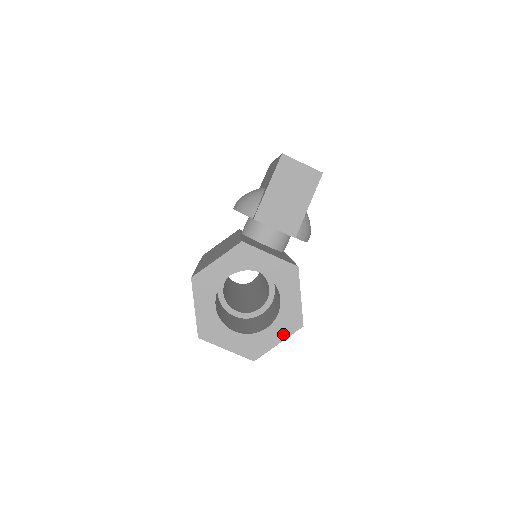
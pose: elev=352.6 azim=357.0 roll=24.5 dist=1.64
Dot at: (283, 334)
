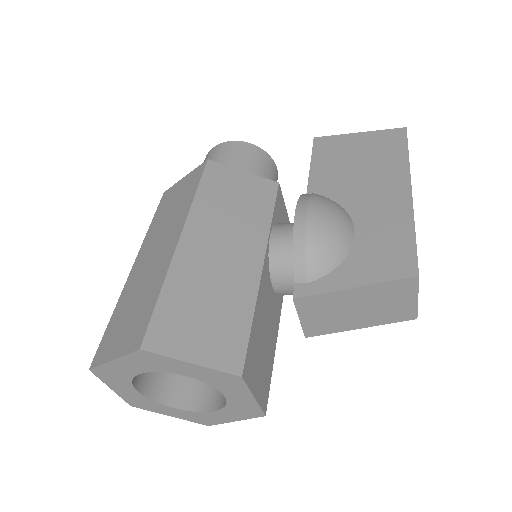
Dot at: (183, 417)
